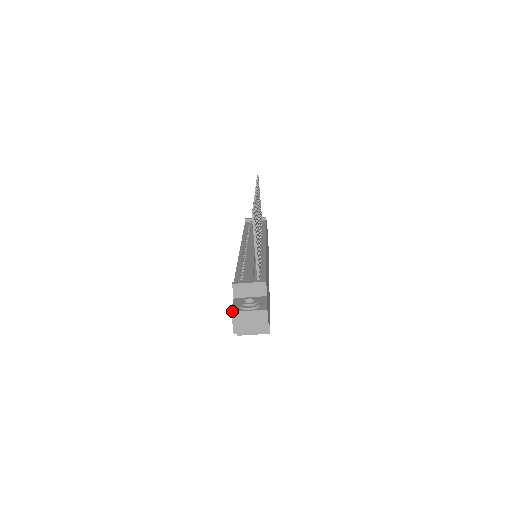
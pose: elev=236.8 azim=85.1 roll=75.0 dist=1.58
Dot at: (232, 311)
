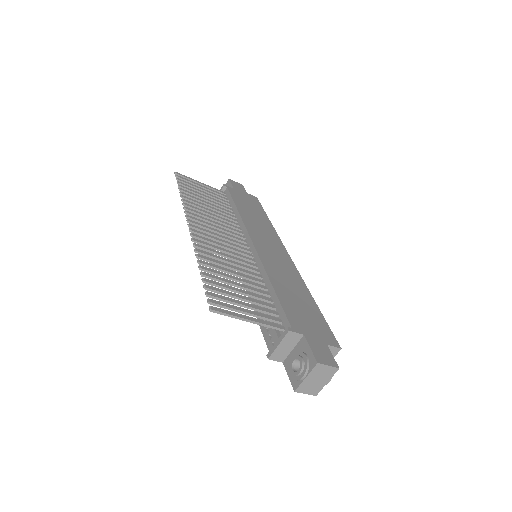
Dot at: (294, 390)
